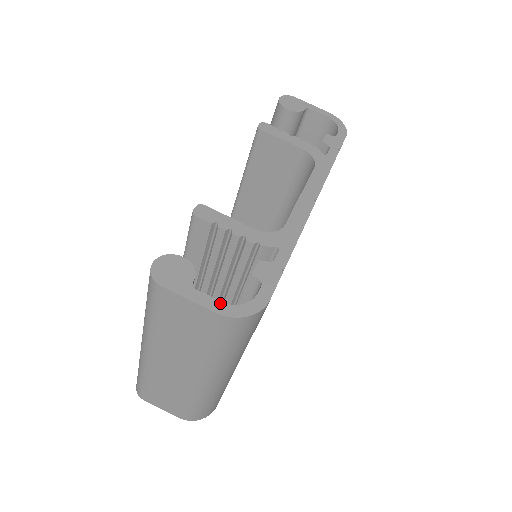
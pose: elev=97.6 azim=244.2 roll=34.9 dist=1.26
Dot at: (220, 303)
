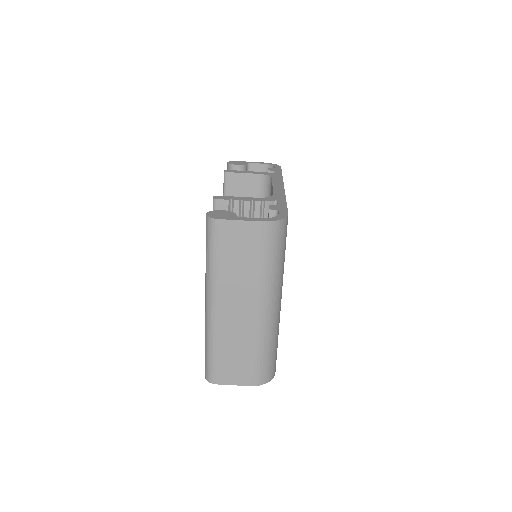
Dot at: (260, 219)
